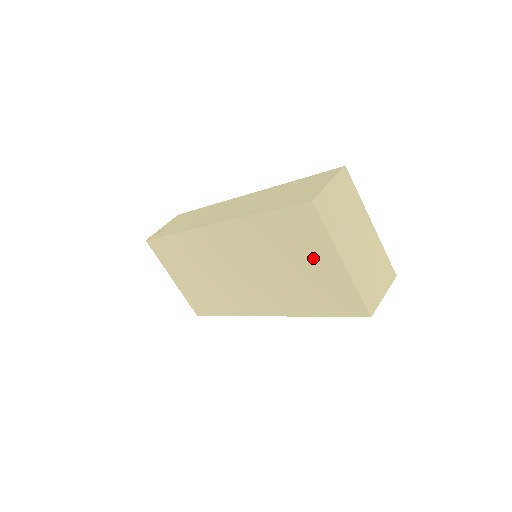
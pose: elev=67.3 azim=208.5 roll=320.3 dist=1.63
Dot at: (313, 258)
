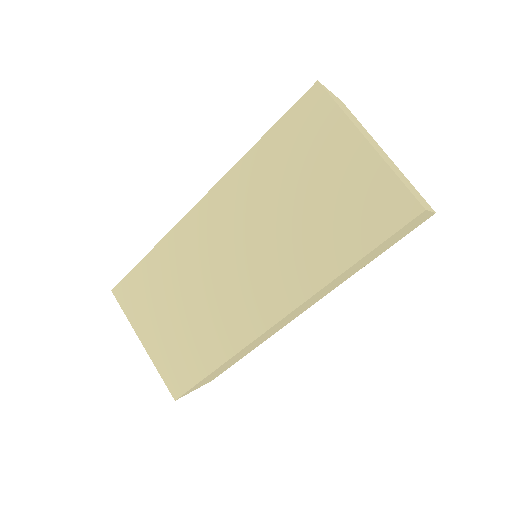
Dot at: (331, 162)
